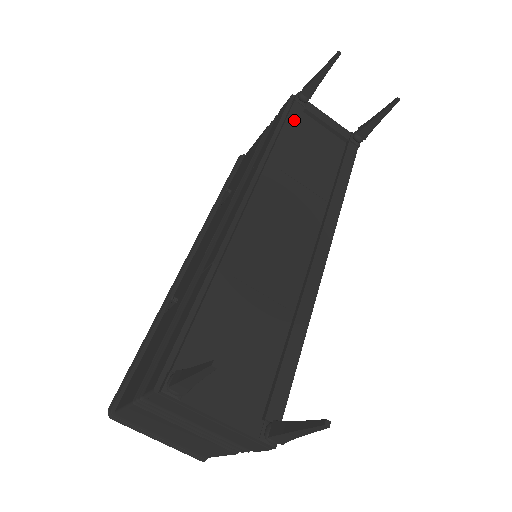
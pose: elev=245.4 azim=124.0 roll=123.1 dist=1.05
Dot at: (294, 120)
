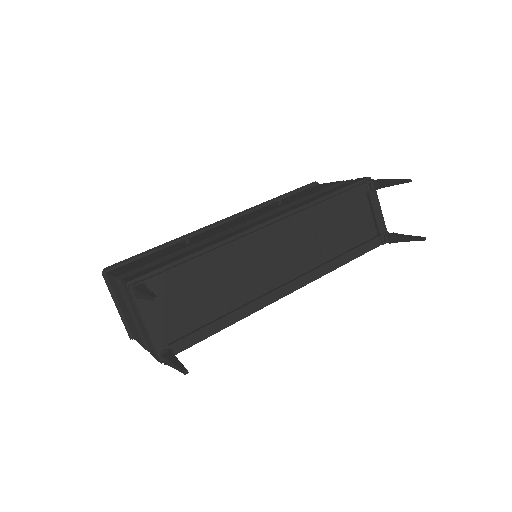
Dot at: (352, 195)
